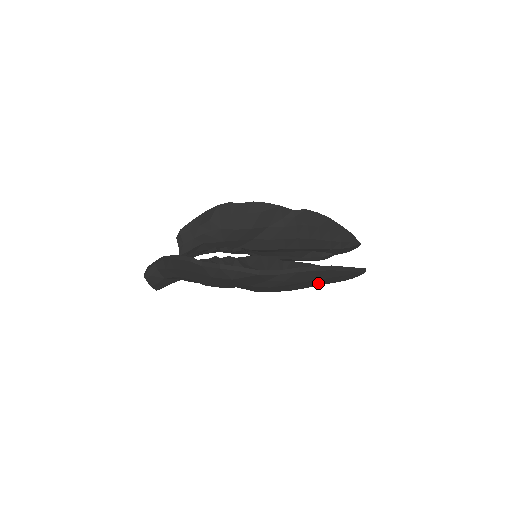
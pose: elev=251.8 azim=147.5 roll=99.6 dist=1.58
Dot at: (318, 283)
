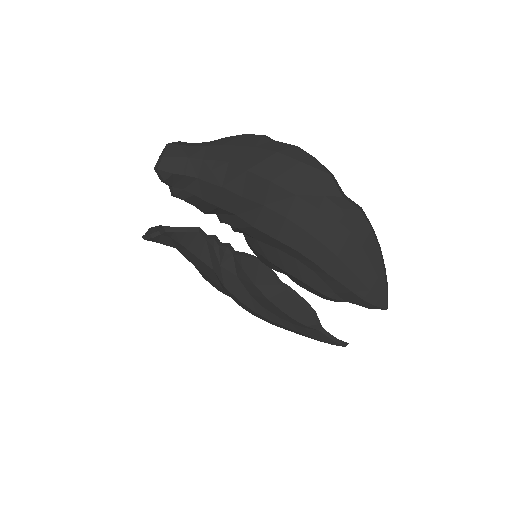
Dot at: (353, 260)
